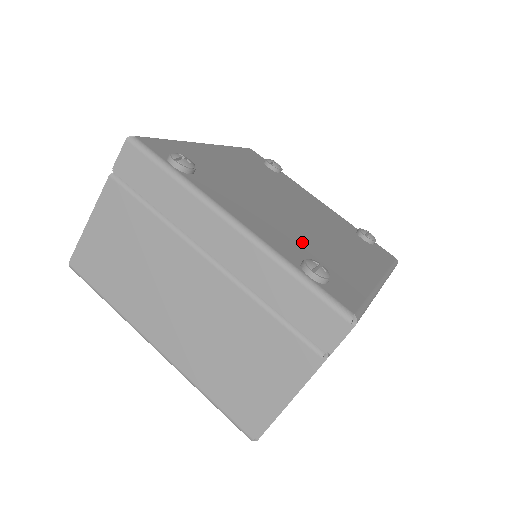
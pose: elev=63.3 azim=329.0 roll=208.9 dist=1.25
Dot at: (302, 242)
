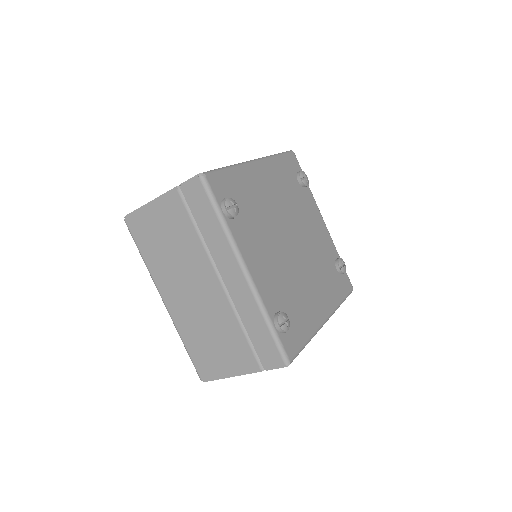
Dot at: (286, 287)
